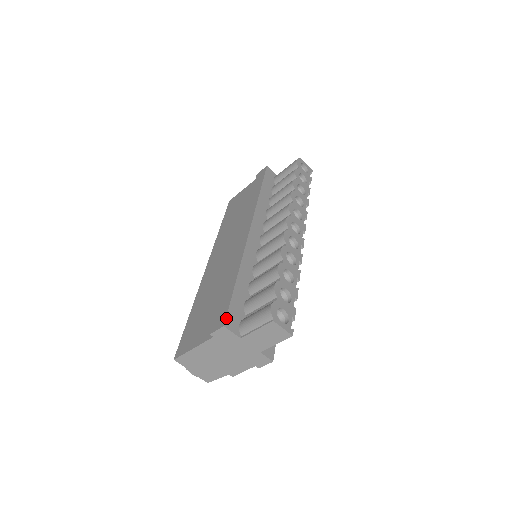
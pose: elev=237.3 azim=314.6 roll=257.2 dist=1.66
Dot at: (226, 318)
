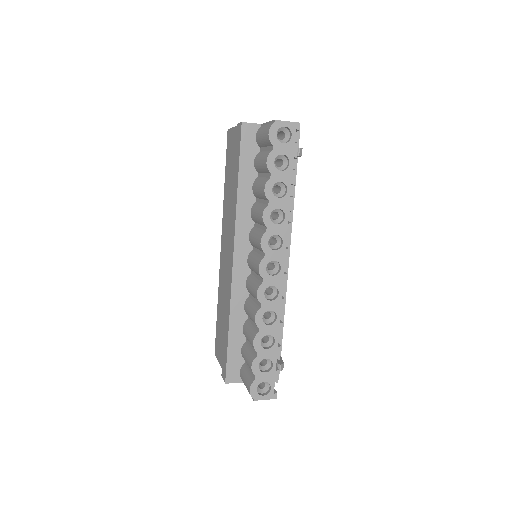
Dot at: (226, 376)
